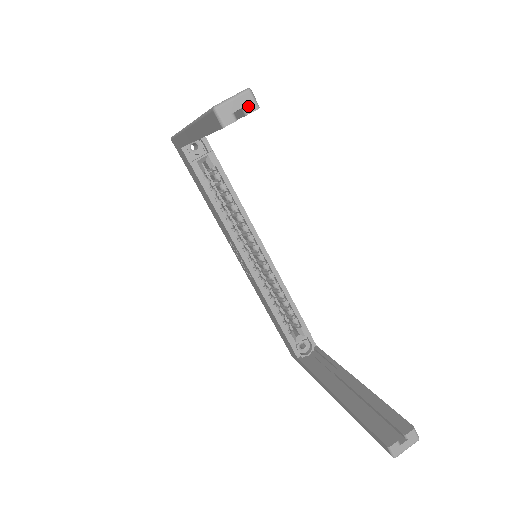
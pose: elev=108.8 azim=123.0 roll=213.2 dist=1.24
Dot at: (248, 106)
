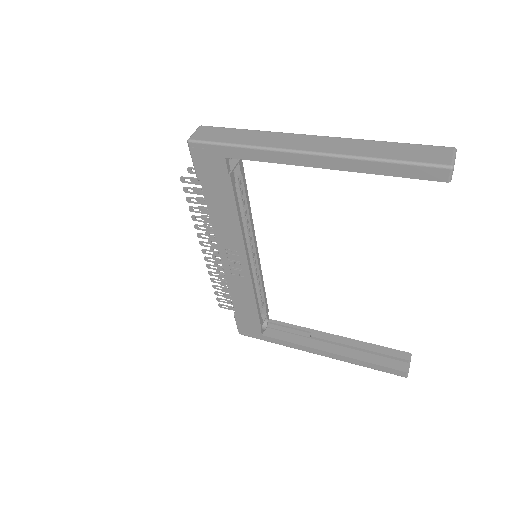
Dot at: occluded
